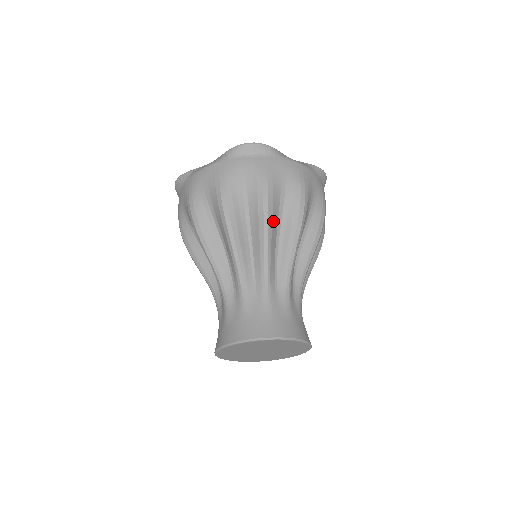
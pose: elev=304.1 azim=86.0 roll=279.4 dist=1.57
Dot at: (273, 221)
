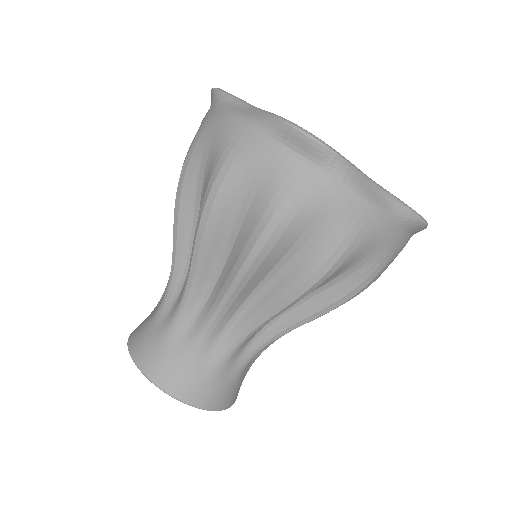
Dot at: (260, 269)
